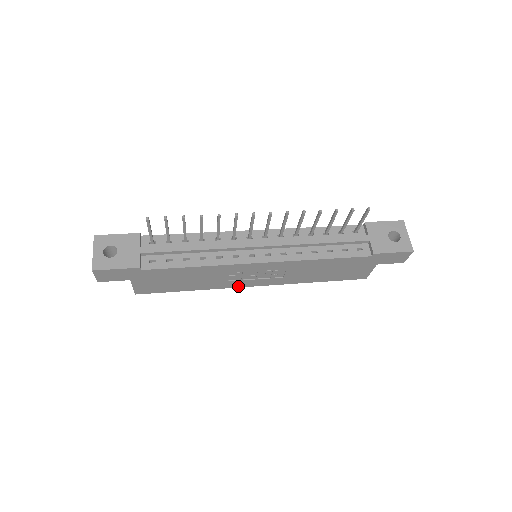
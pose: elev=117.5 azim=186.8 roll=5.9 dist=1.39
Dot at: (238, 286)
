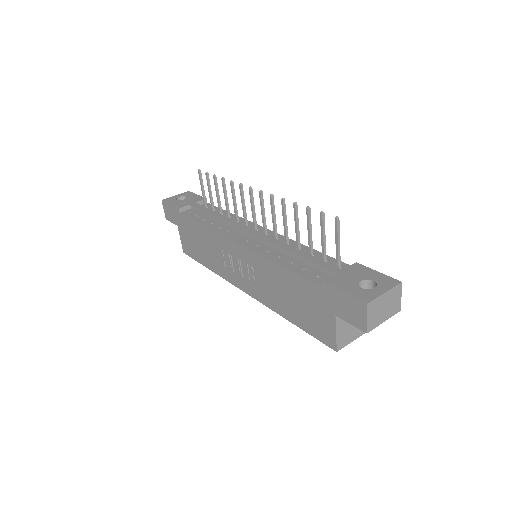
Dot at: (233, 282)
